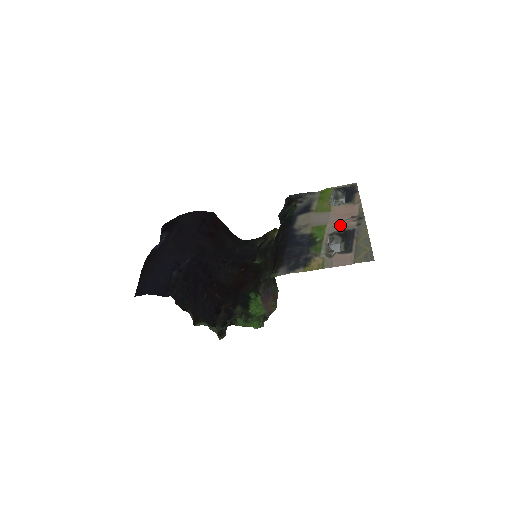
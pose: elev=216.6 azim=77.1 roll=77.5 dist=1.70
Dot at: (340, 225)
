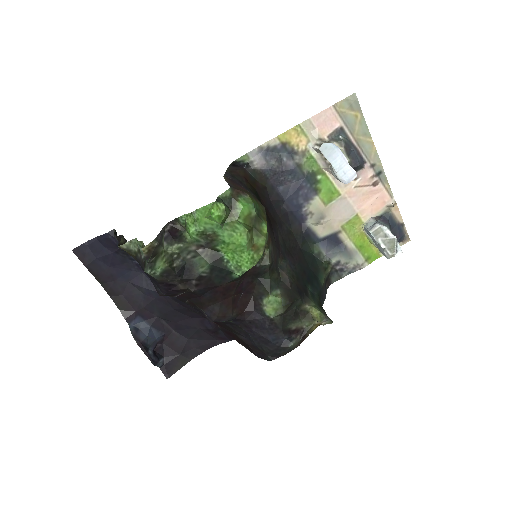
Dot at: (354, 182)
